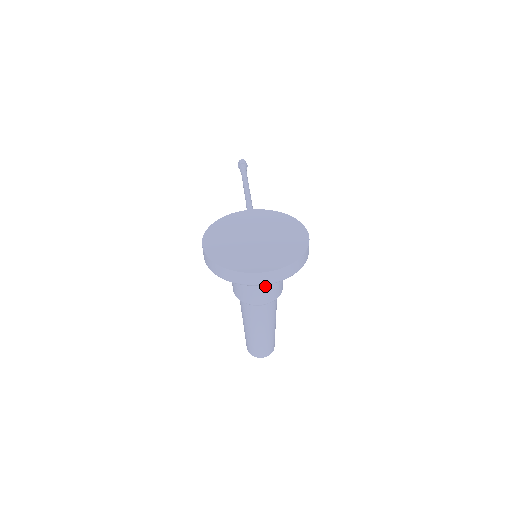
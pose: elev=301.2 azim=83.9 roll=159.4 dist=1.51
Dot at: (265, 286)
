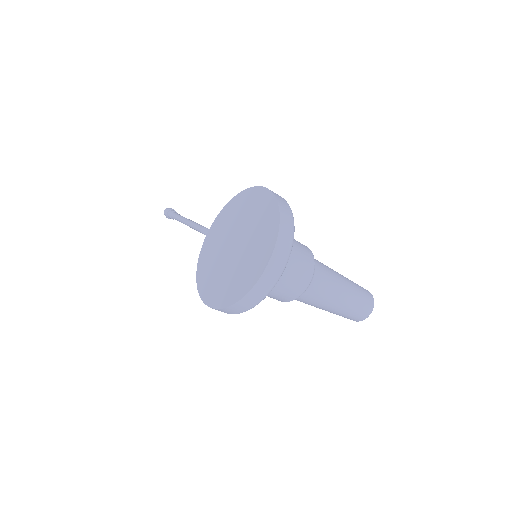
Dot at: (291, 266)
